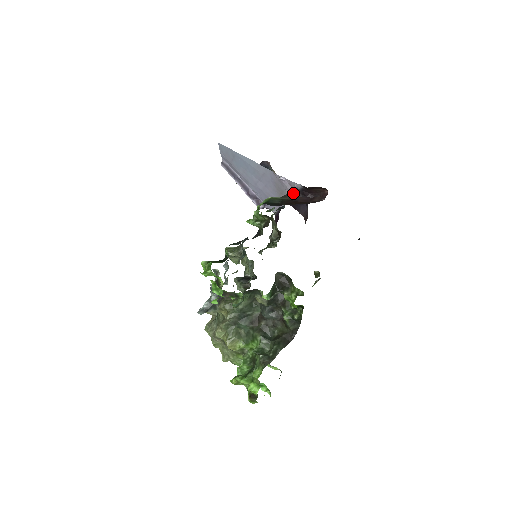
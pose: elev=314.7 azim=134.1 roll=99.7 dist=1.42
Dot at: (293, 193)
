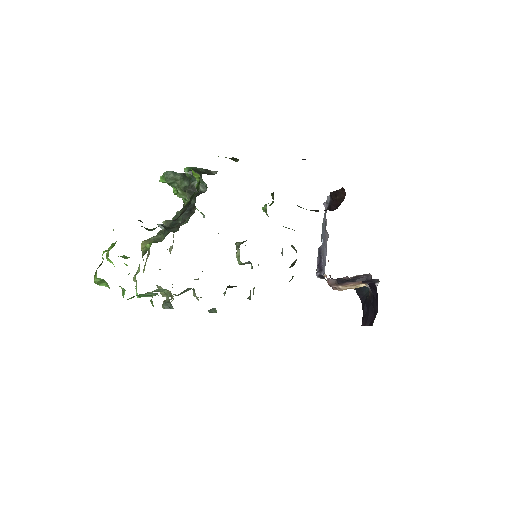
Dot at: occluded
